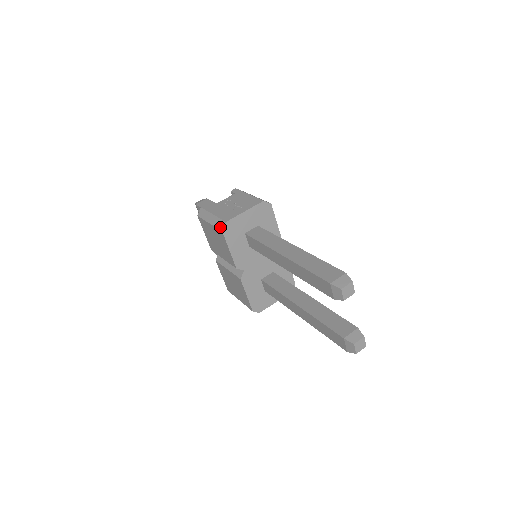
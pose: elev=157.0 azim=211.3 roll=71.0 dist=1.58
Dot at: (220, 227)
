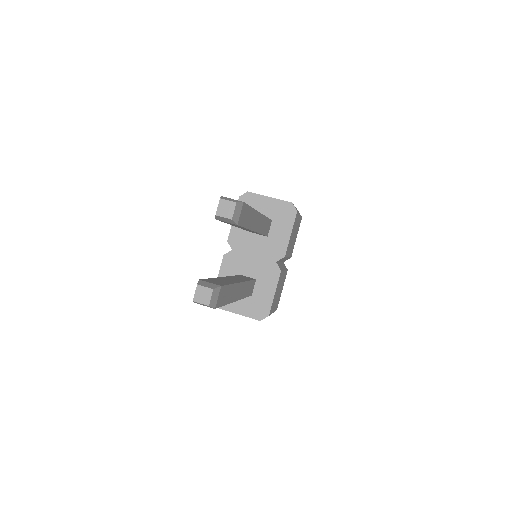
Dot at: occluded
